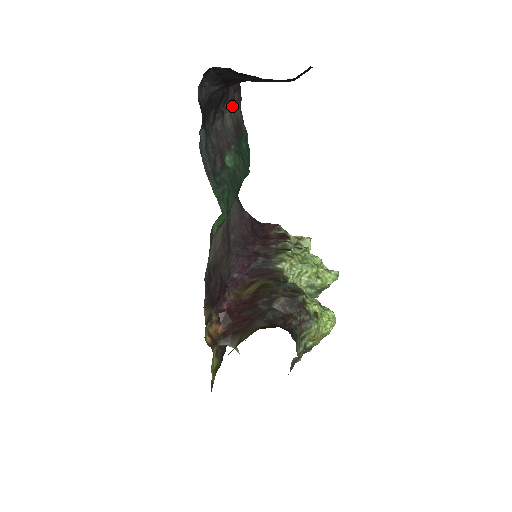
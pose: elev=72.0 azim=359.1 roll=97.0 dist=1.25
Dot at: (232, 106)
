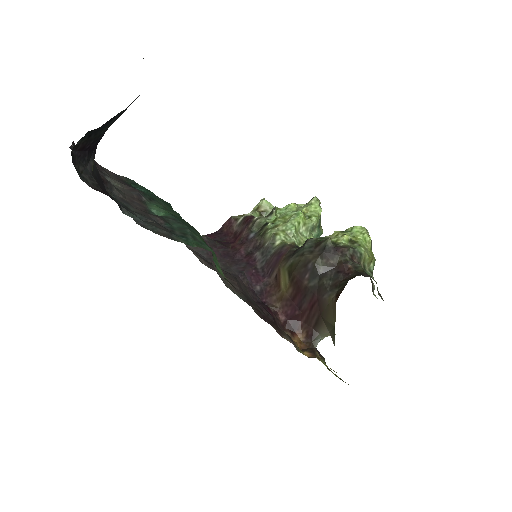
Dot at: (101, 170)
